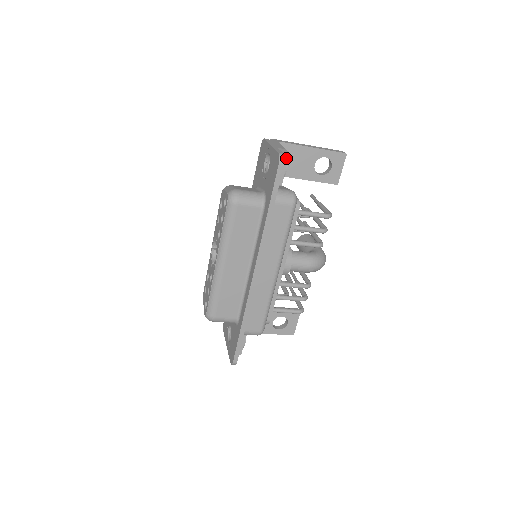
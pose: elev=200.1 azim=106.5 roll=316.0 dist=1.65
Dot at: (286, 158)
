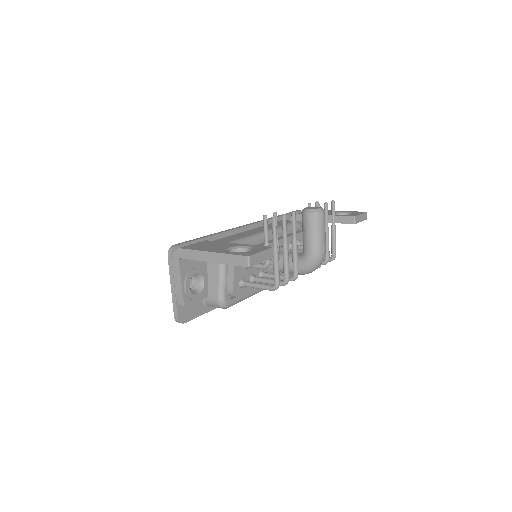
Dot at: (186, 305)
